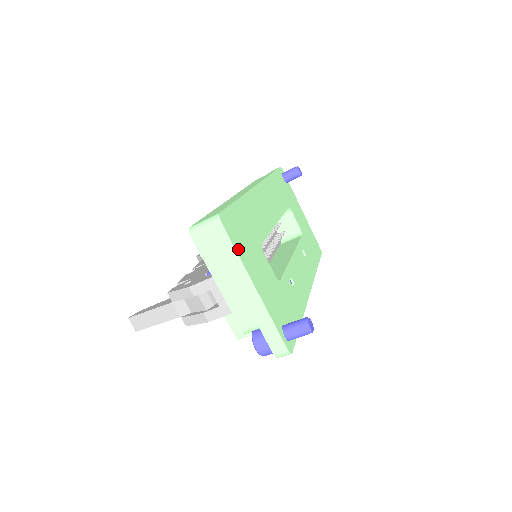
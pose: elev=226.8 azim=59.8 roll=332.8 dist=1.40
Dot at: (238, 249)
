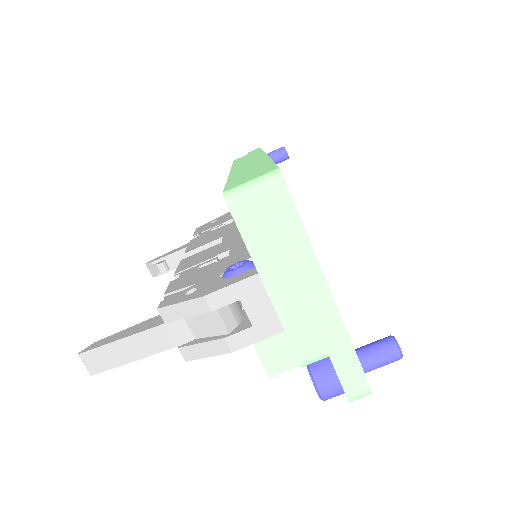
Dot at: (304, 229)
